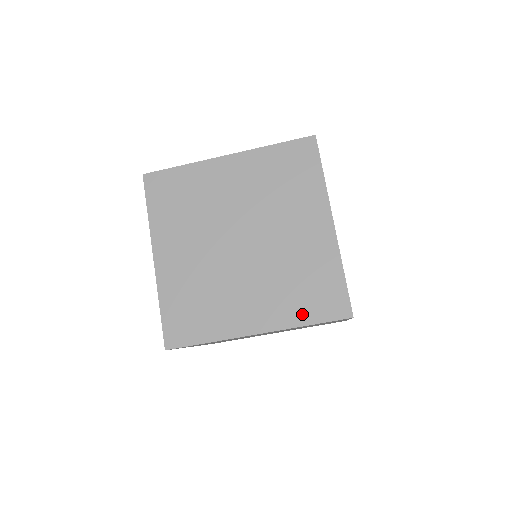
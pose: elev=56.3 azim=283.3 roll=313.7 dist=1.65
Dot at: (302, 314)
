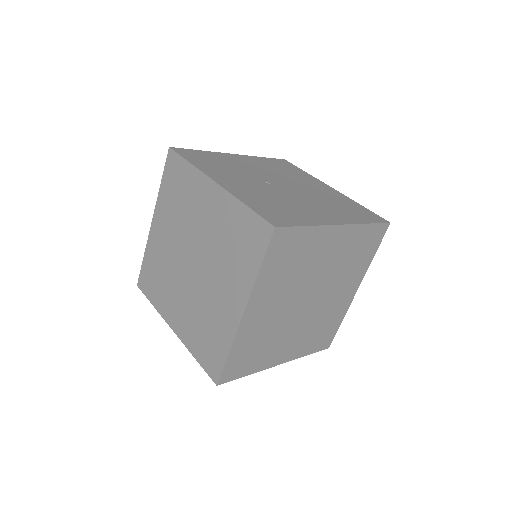
Dot at: (250, 266)
